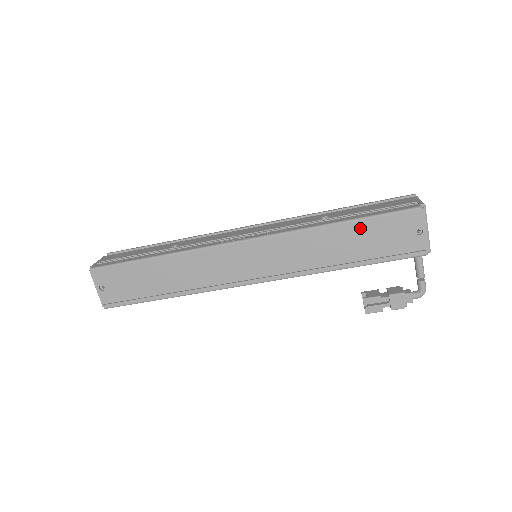
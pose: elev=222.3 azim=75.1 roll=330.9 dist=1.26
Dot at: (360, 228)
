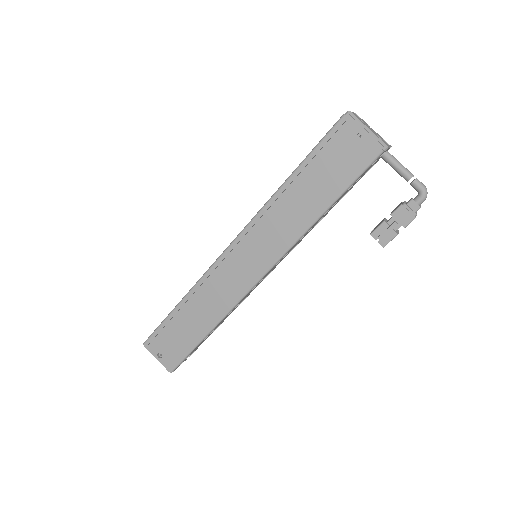
Dot at: (309, 170)
